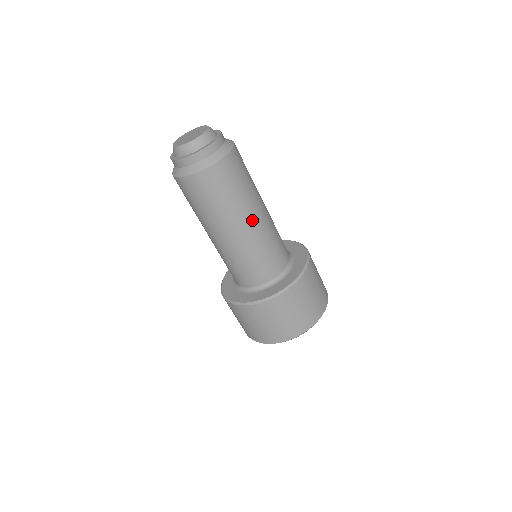
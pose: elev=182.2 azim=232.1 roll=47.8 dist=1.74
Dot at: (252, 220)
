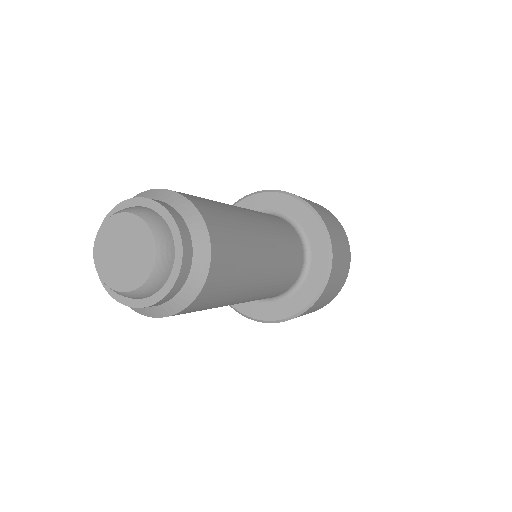
Dot at: (264, 272)
